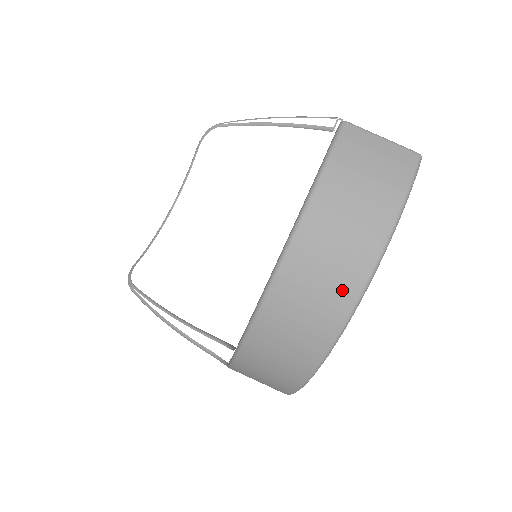
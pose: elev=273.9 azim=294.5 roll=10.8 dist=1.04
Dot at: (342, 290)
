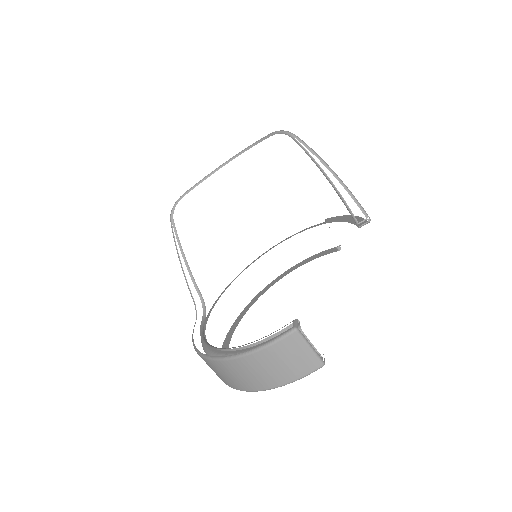
Dot at: (242, 385)
